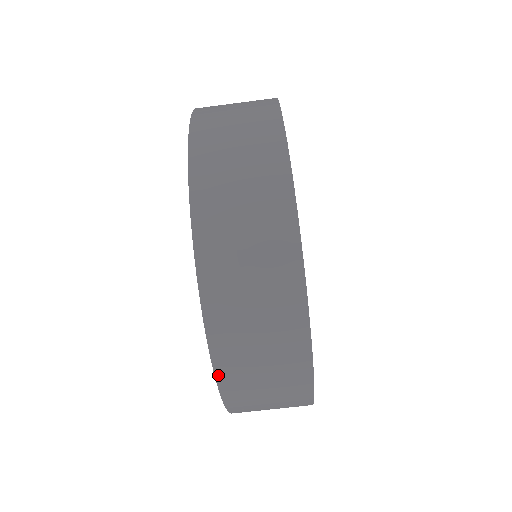
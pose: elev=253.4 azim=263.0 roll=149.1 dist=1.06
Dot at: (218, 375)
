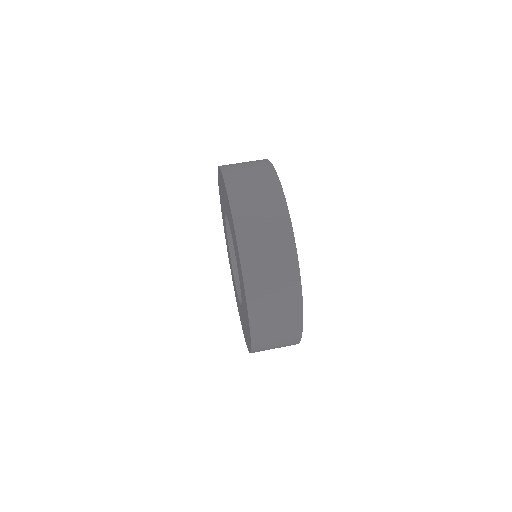
Dot at: (252, 331)
